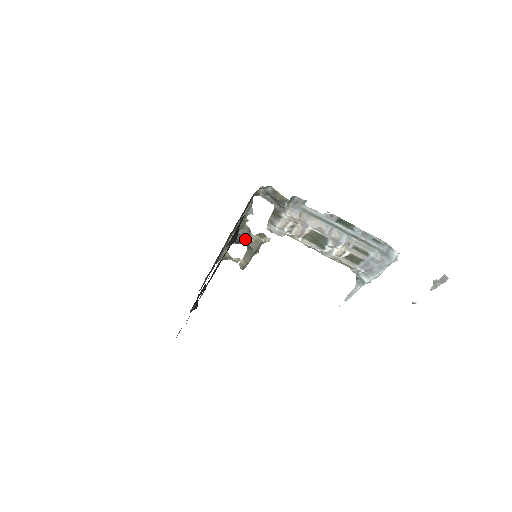
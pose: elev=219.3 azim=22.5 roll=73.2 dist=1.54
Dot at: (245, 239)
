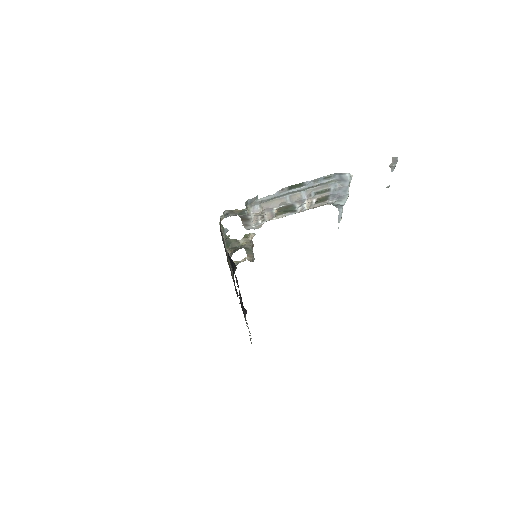
Dot at: (238, 247)
